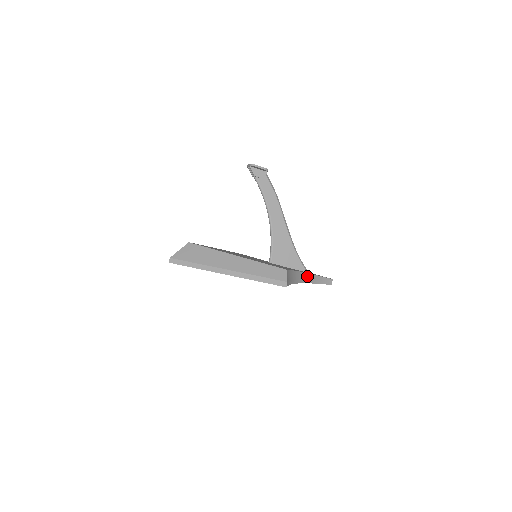
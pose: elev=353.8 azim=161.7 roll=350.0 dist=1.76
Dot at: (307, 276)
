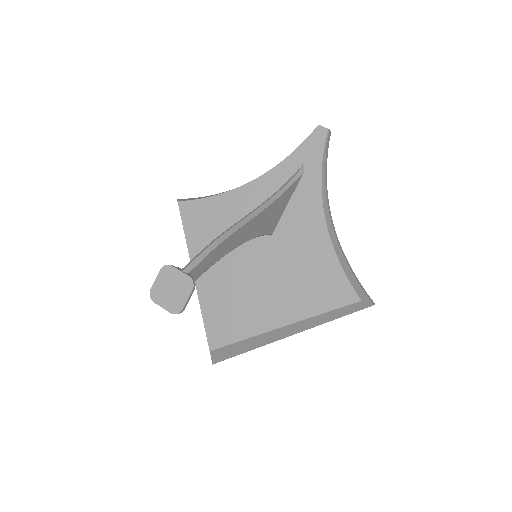
Dot at: (324, 198)
